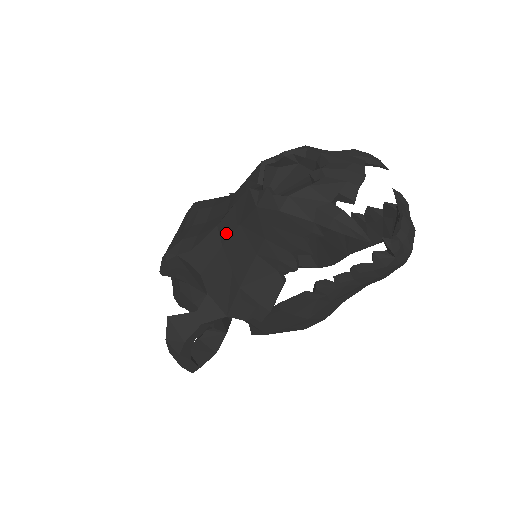
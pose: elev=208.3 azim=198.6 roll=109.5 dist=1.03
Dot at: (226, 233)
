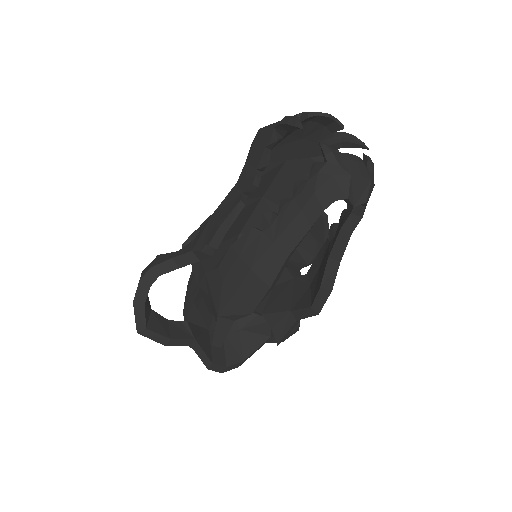
Dot at: occluded
